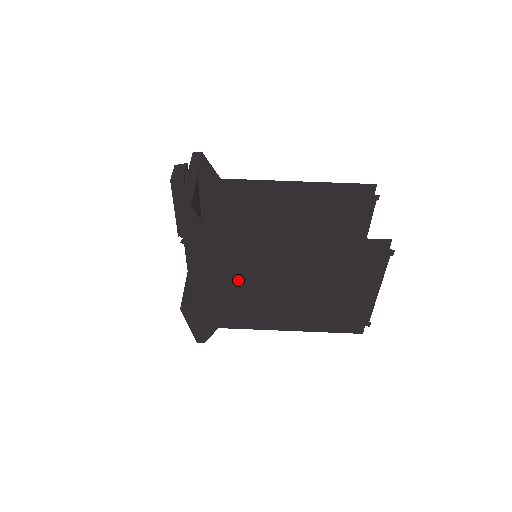
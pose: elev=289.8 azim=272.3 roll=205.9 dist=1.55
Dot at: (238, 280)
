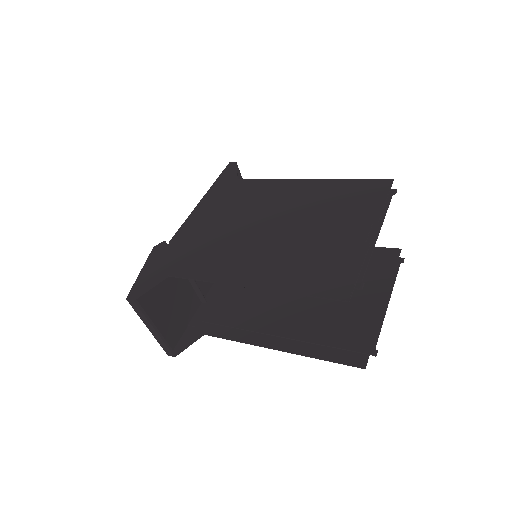
Dot at: (231, 217)
